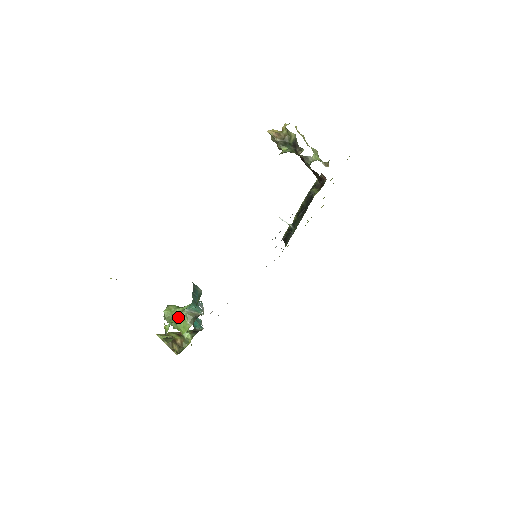
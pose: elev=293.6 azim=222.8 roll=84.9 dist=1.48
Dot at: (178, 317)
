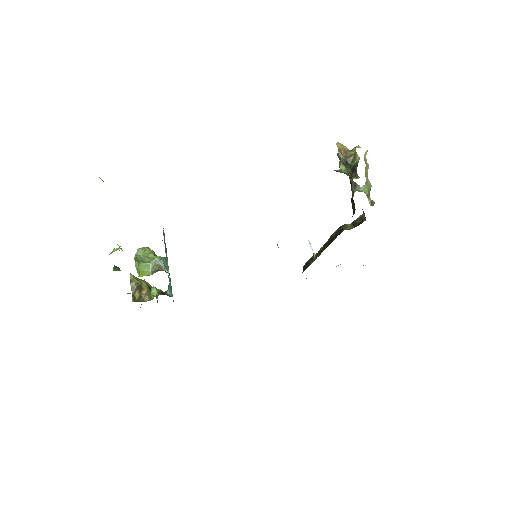
Dot at: (146, 260)
